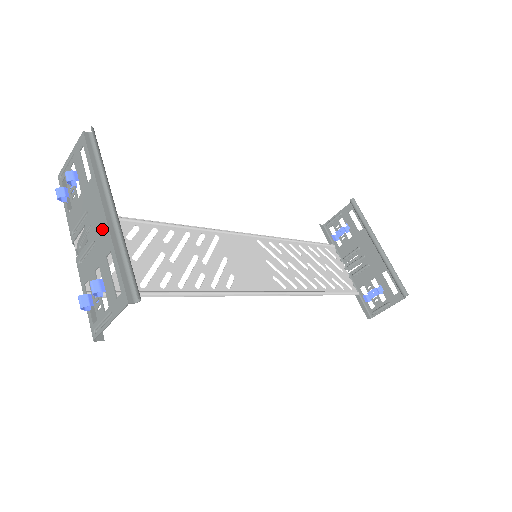
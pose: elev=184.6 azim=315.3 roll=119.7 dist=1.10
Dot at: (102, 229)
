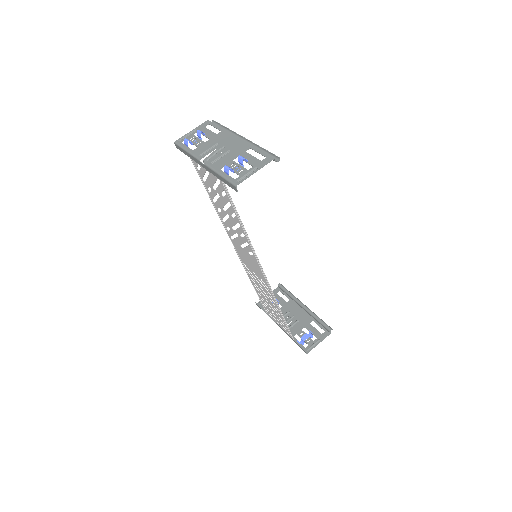
Dot at: (239, 144)
